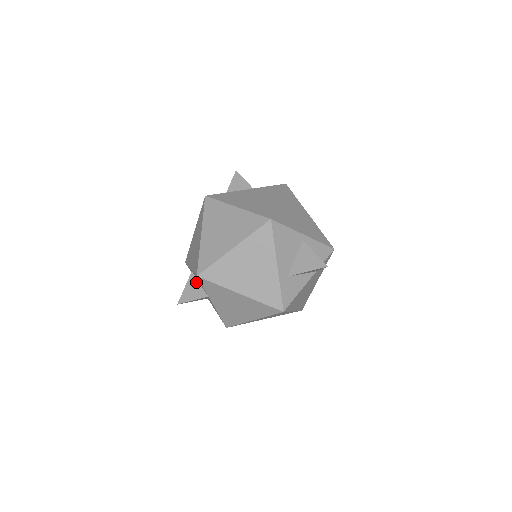
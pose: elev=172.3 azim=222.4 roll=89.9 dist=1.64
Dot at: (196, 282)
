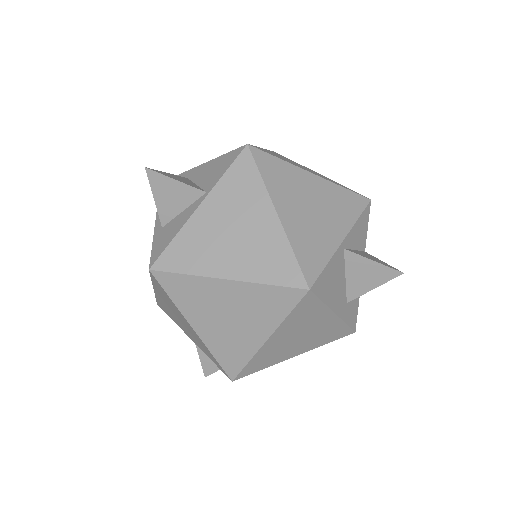
Dot at: occluded
